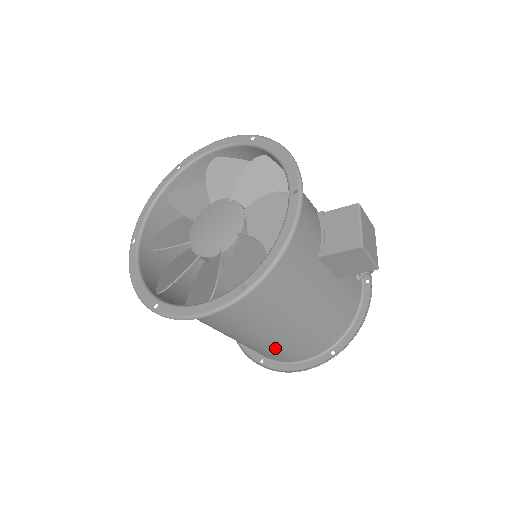
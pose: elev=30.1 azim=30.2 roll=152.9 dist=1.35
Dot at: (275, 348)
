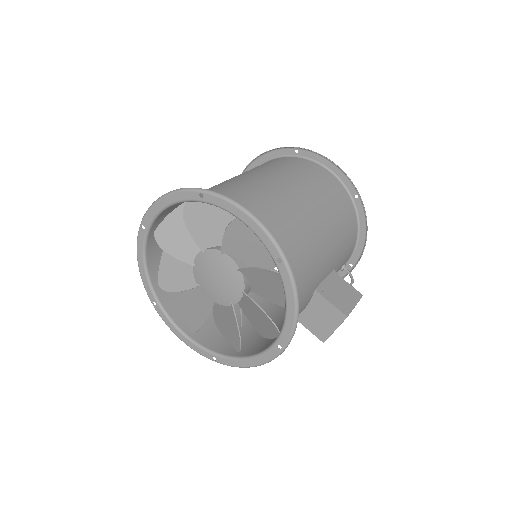
Dot at: occluded
